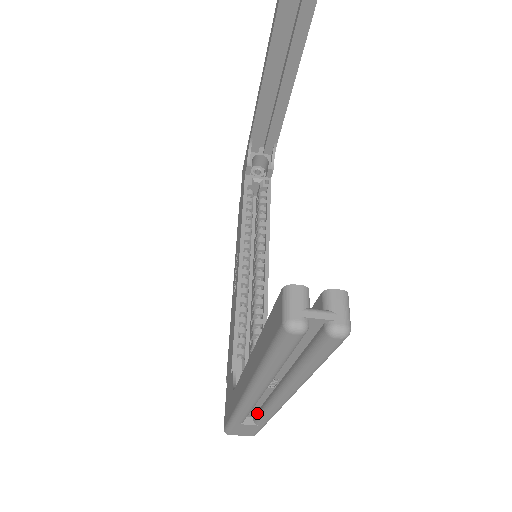
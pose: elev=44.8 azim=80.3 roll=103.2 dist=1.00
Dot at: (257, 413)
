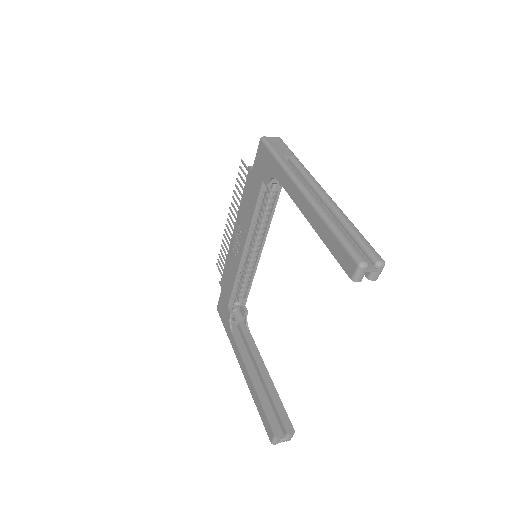
Dot at: occluded
